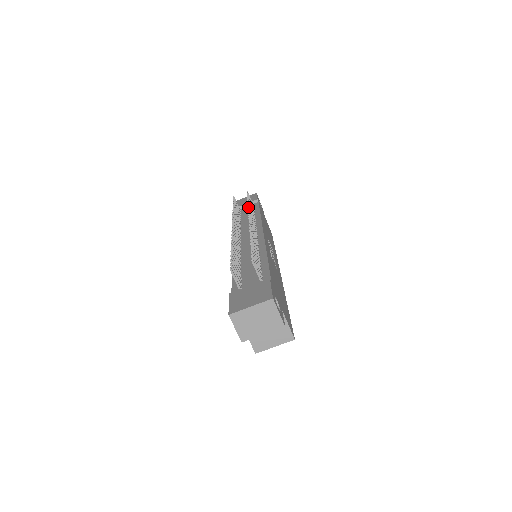
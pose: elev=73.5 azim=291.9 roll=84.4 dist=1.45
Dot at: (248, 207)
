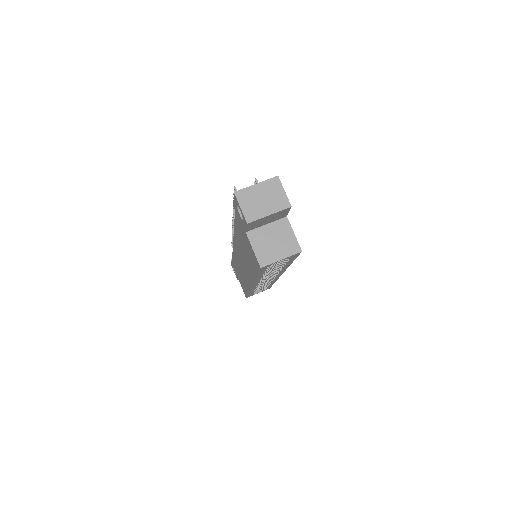
Dot at: occluded
